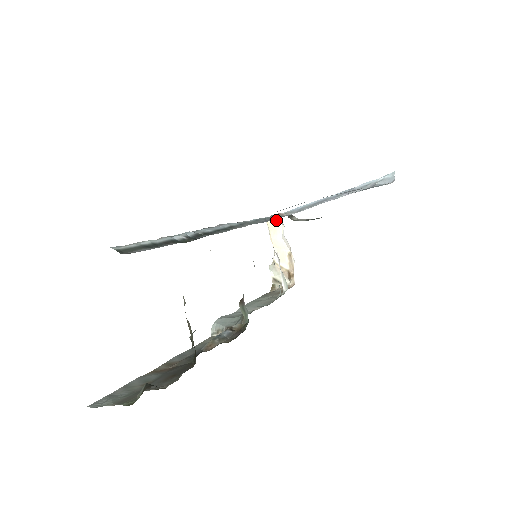
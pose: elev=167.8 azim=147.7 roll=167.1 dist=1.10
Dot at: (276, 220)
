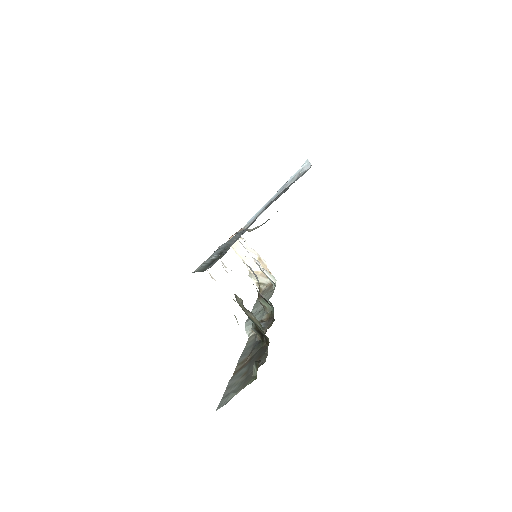
Dot at: occluded
